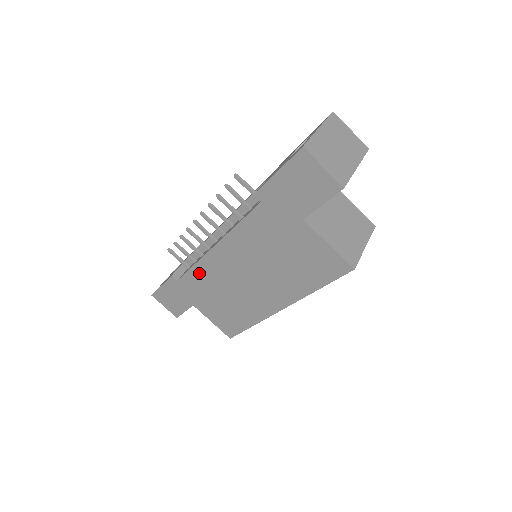
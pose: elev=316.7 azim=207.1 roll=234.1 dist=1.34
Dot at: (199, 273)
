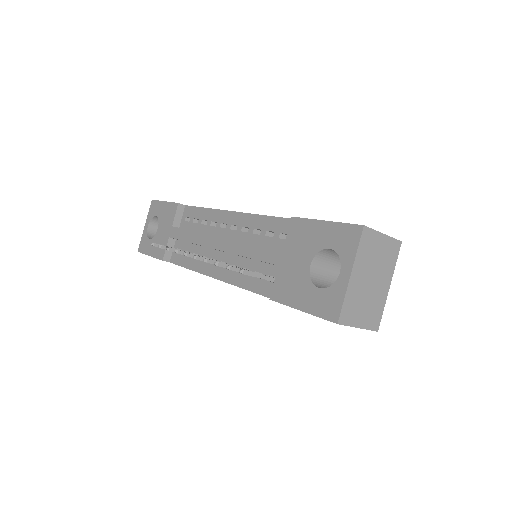
Dot at: occluded
